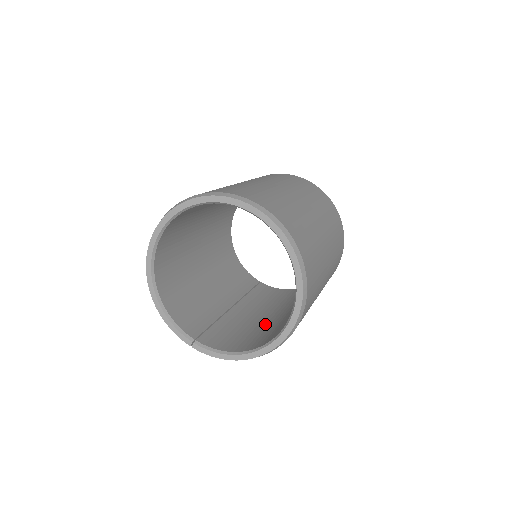
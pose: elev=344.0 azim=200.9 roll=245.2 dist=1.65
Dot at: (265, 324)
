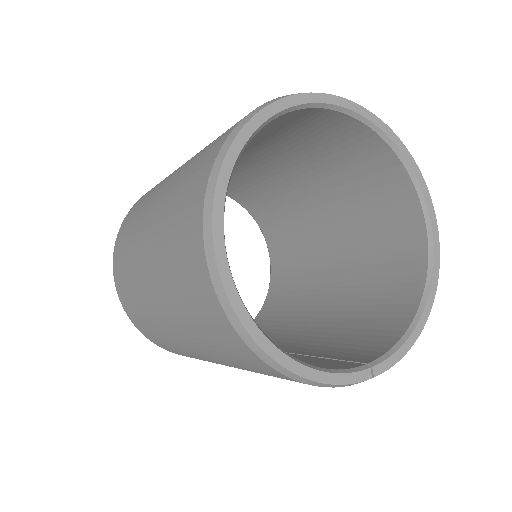
Dot at: (343, 312)
